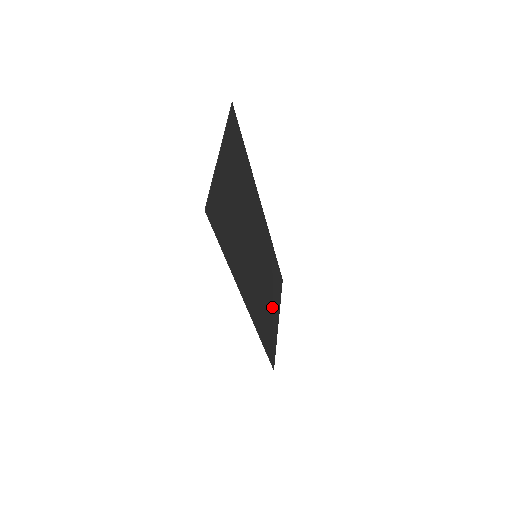
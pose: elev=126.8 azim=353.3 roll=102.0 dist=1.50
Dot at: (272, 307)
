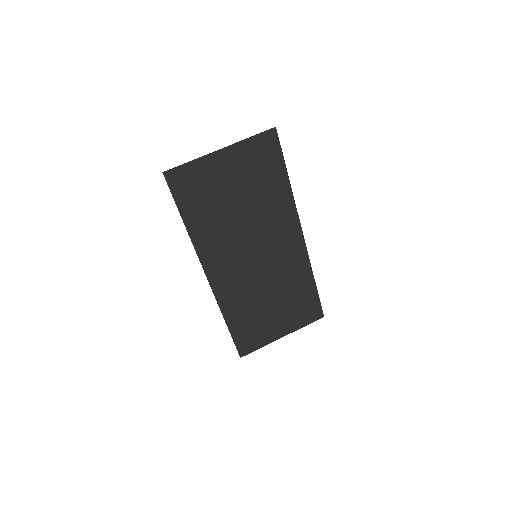
Dot at: (273, 315)
